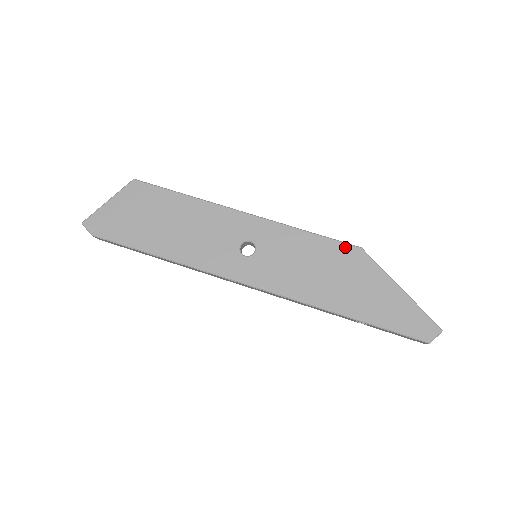
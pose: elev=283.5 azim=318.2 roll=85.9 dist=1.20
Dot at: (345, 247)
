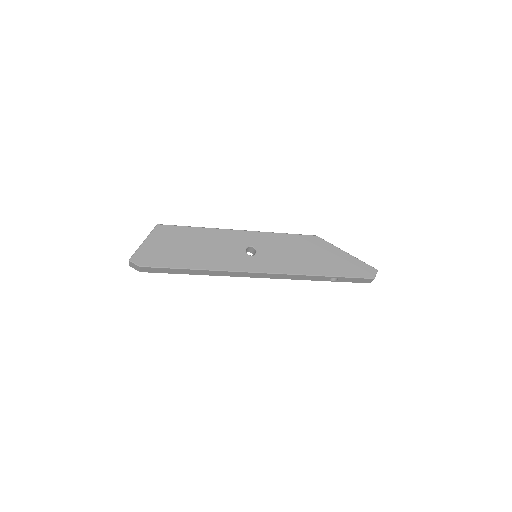
Dot at: (308, 237)
